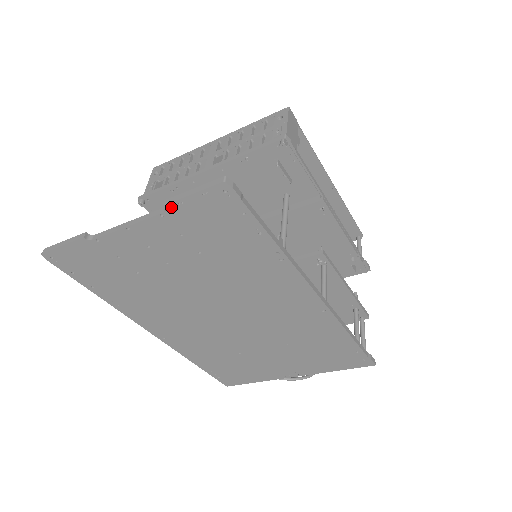
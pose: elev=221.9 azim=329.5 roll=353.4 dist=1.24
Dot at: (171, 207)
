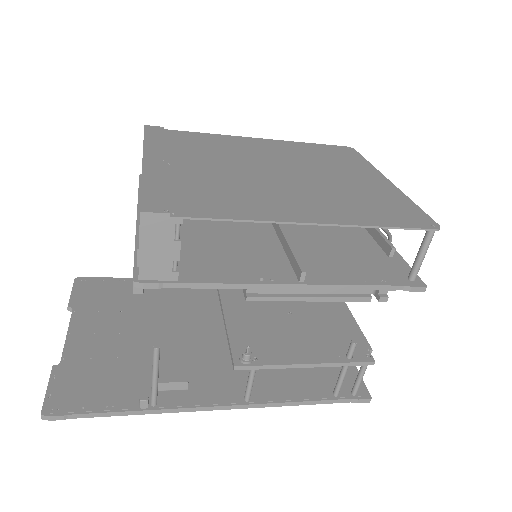
Dot at: (57, 373)
